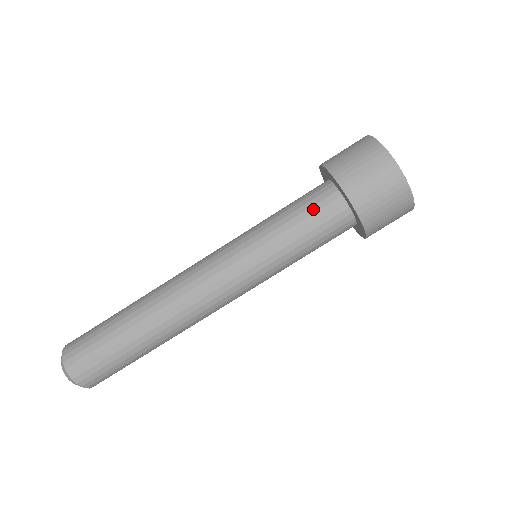
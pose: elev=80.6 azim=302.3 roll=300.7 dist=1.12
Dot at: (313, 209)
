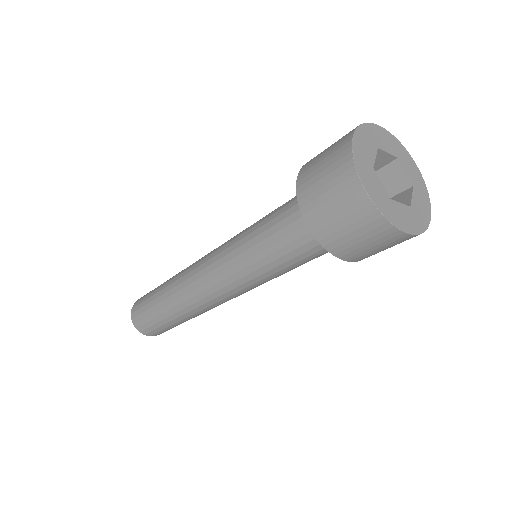
Dot at: (303, 249)
